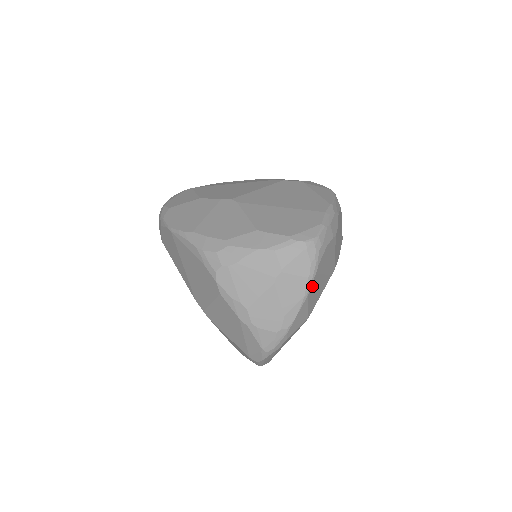
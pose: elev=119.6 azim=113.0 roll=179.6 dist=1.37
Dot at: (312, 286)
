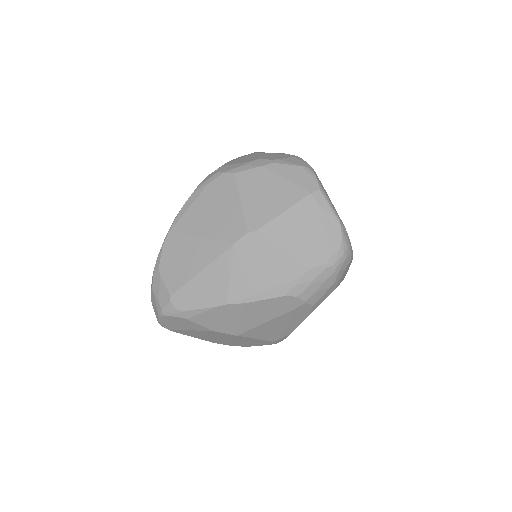
Dot at: occluded
